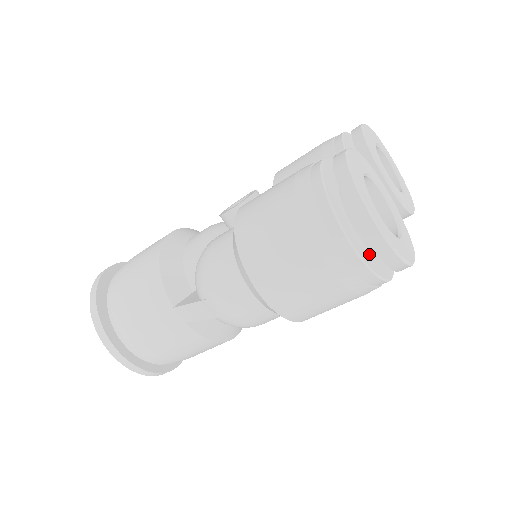
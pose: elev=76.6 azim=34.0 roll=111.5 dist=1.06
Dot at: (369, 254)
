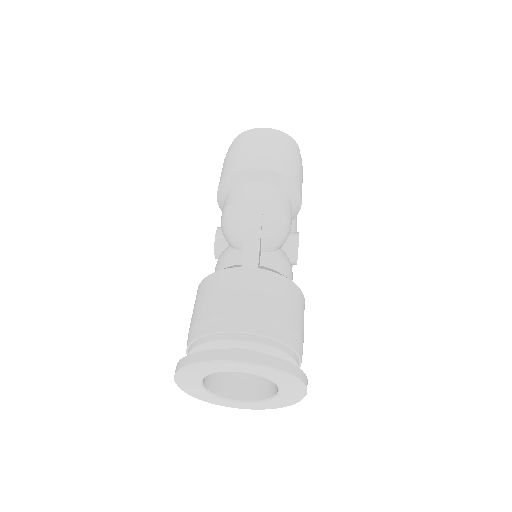
Dot at: occluded
